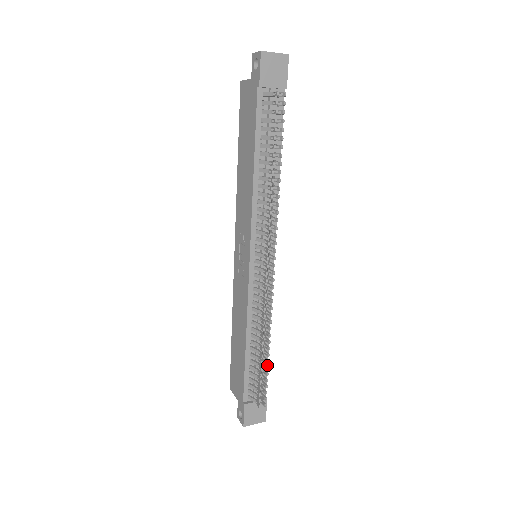
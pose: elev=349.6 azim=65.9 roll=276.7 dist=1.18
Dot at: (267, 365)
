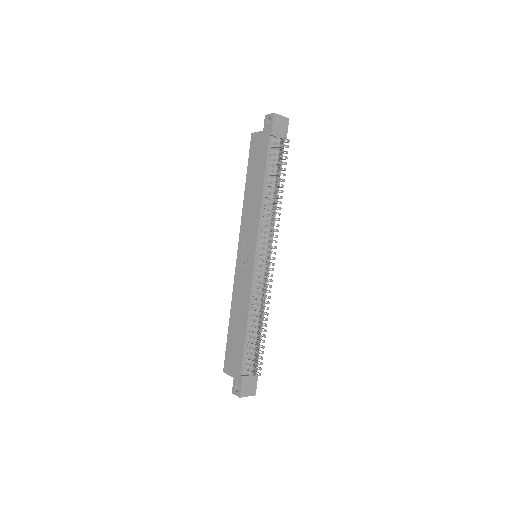
Dot at: (264, 340)
